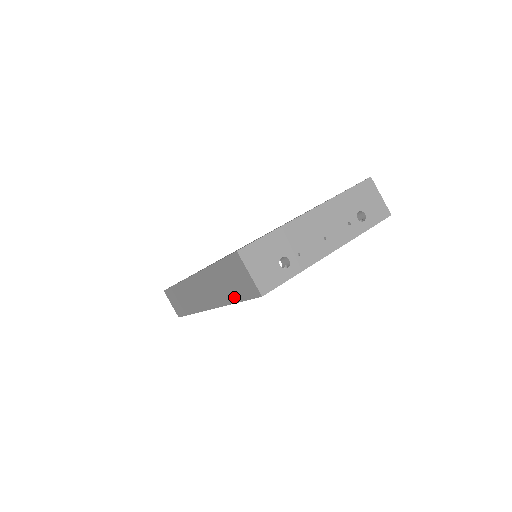
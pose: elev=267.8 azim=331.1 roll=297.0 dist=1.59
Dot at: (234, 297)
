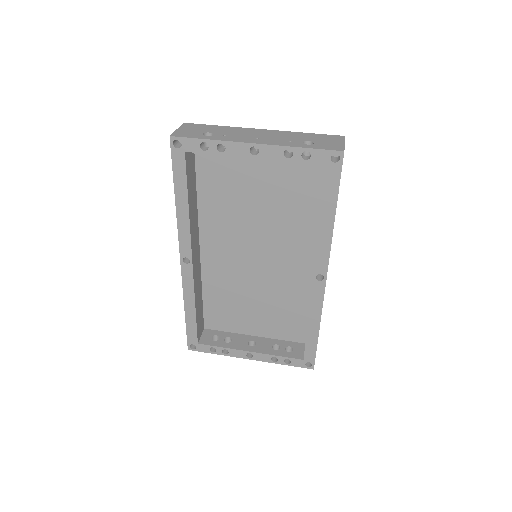
Dot at: occluded
